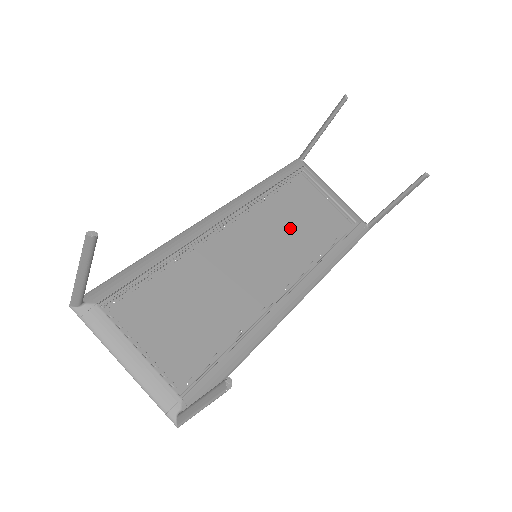
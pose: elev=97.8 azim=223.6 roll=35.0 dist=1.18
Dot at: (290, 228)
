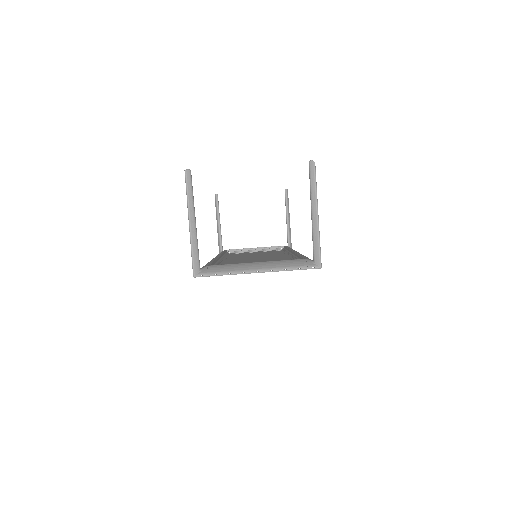
Dot at: (255, 255)
